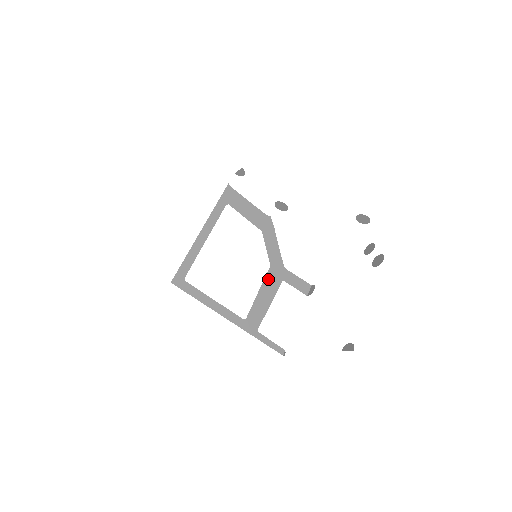
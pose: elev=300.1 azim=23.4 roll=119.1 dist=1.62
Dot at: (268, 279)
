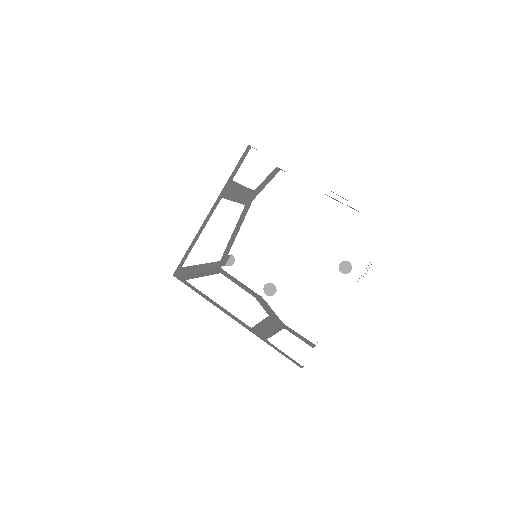
Dot at: (269, 320)
